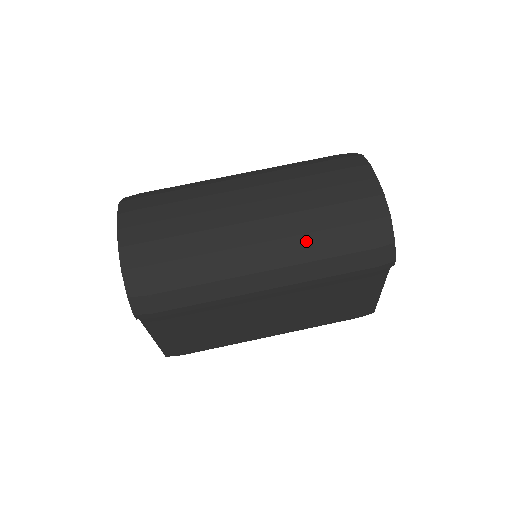
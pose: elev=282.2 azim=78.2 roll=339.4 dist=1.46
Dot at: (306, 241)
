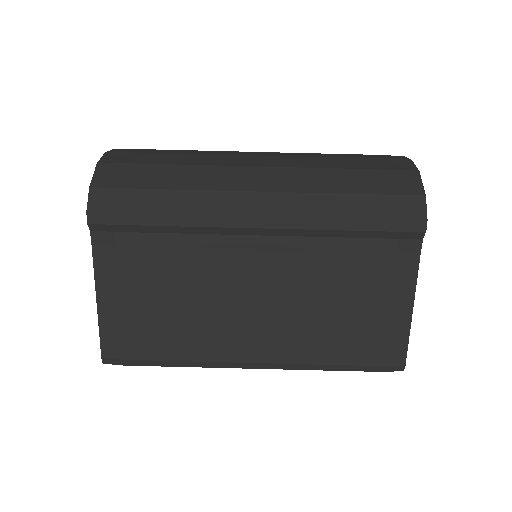
Dot at: (315, 174)
